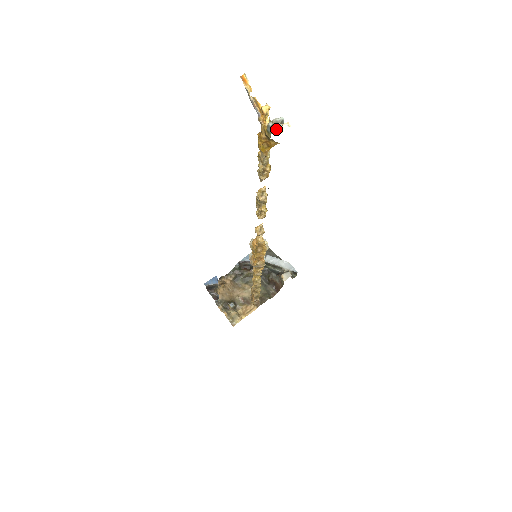
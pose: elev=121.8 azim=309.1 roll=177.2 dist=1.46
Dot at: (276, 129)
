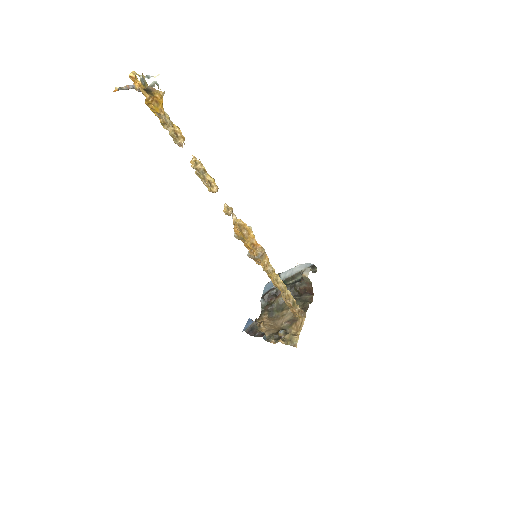
Dot at: (148, 78)
